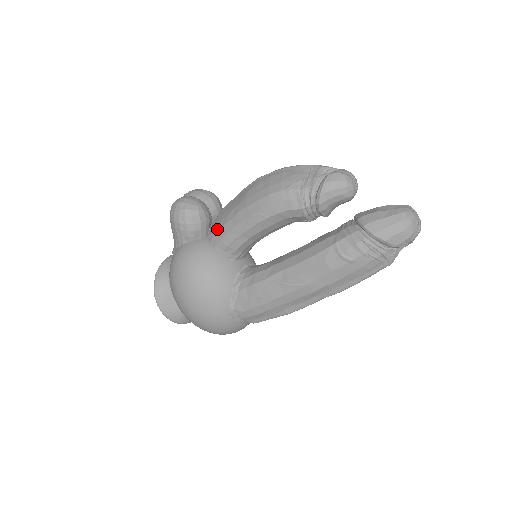
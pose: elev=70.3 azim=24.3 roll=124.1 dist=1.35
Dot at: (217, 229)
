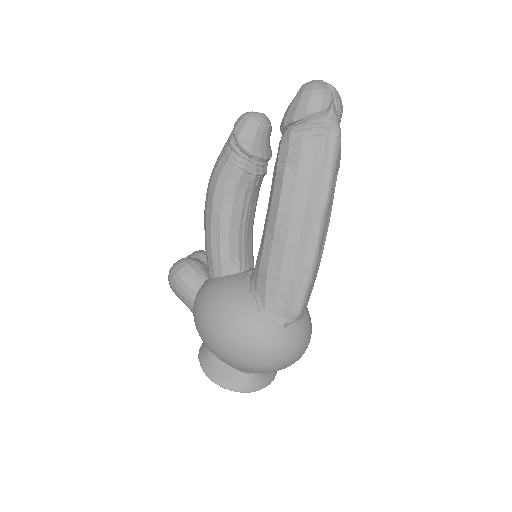
Dot at: (207, 260)
